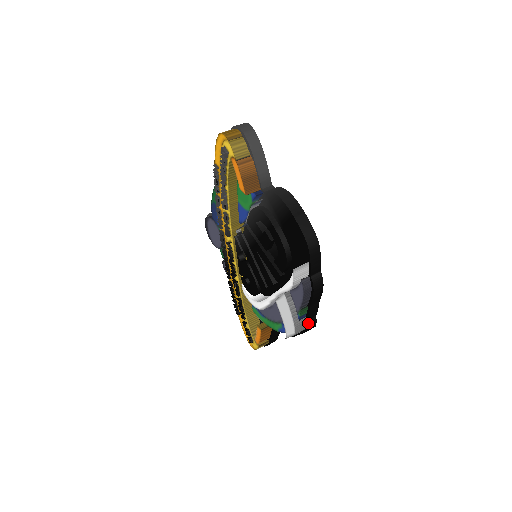
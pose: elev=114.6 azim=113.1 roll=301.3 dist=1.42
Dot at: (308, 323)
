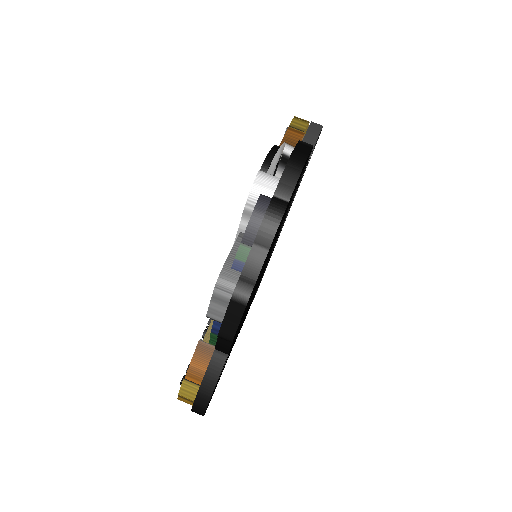
Dot at: (239, 283)
